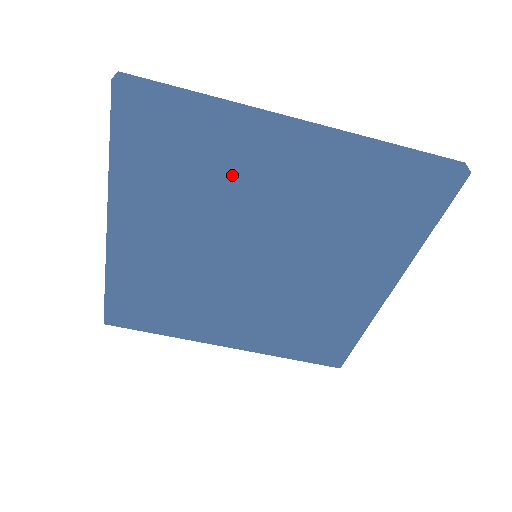
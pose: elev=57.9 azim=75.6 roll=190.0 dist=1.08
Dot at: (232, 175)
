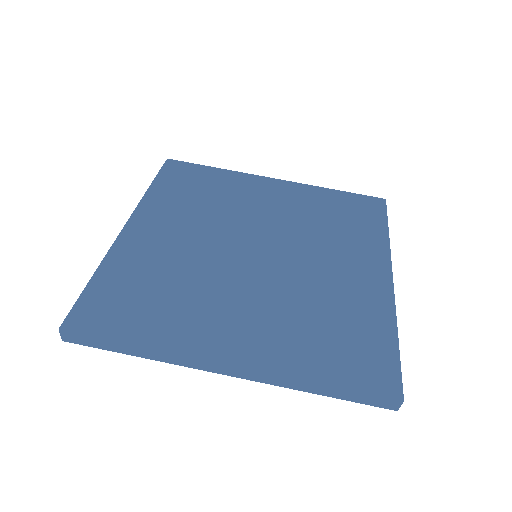
Dot at: (234, 196)
